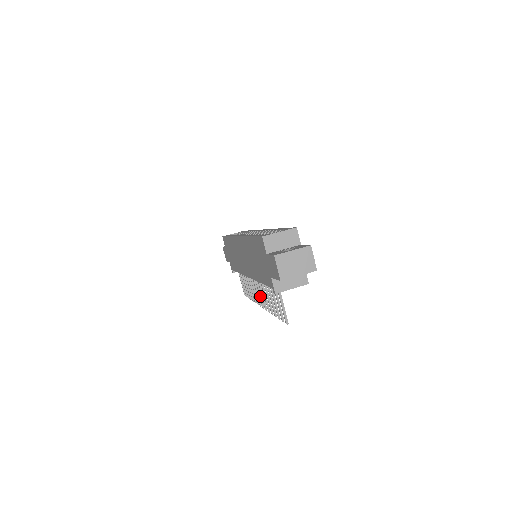
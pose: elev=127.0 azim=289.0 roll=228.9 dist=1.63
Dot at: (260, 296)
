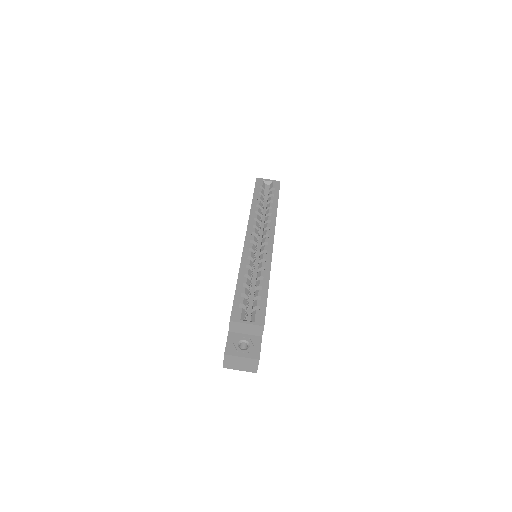
Dot at: occluded
